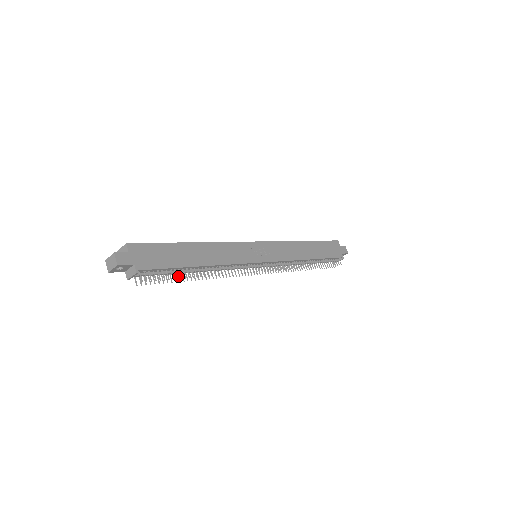
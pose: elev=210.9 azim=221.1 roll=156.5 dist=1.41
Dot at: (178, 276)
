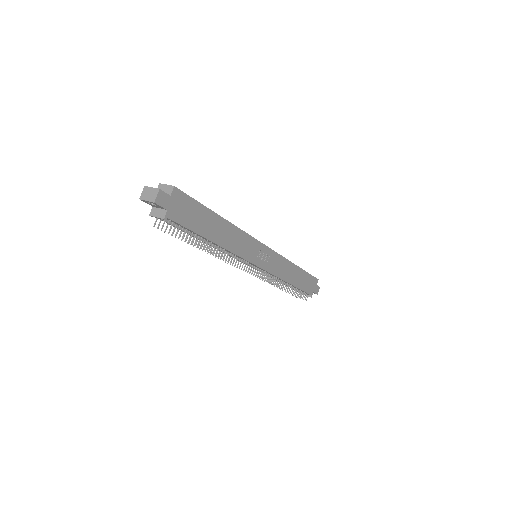
Dot at: occluded
